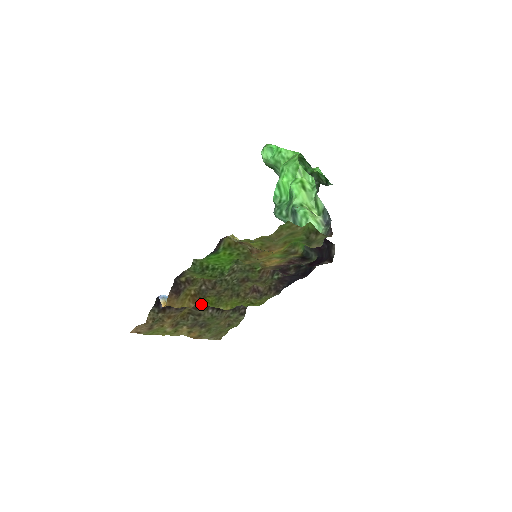
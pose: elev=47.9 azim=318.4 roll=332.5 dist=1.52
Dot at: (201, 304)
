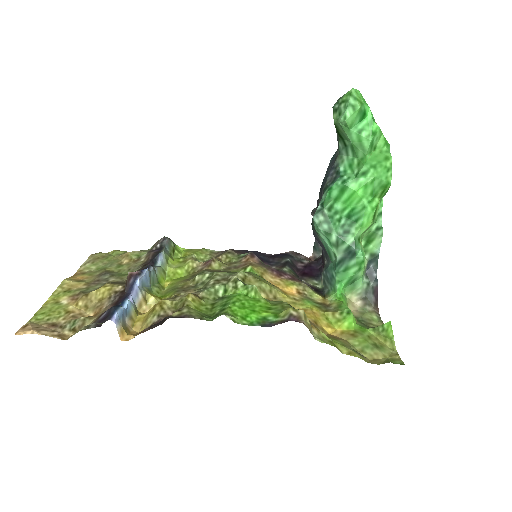
Dot at: occluded
